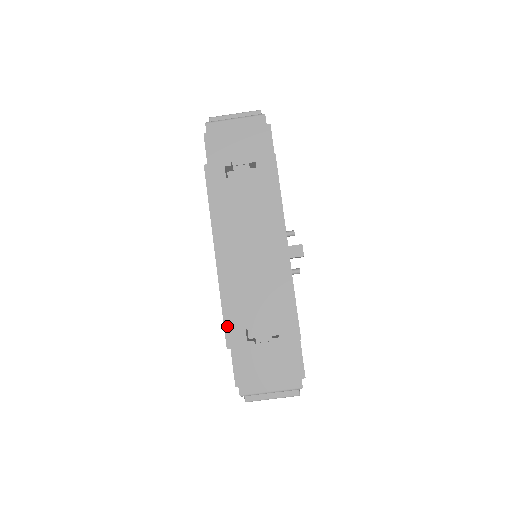
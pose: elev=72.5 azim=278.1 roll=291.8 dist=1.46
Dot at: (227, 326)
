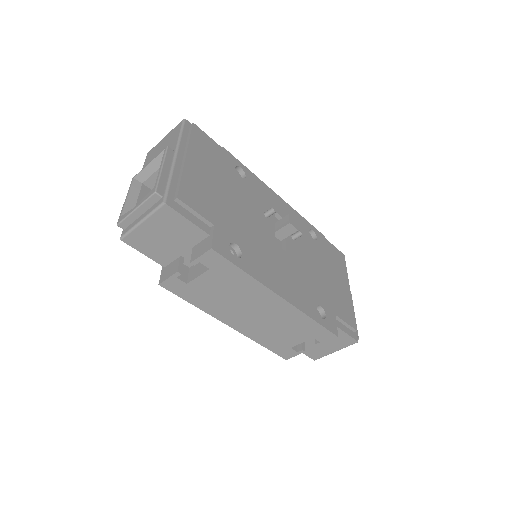
Dot at: (276, 352)
